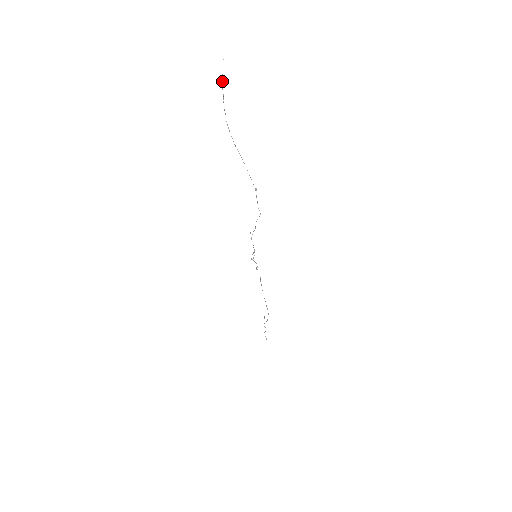
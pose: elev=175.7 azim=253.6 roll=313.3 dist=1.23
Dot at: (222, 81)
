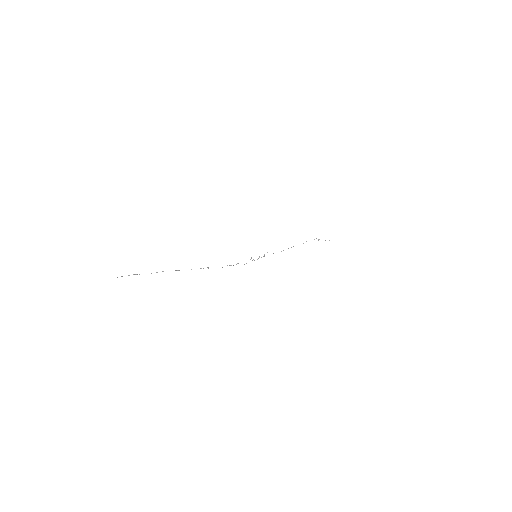
Dot at: occluded
